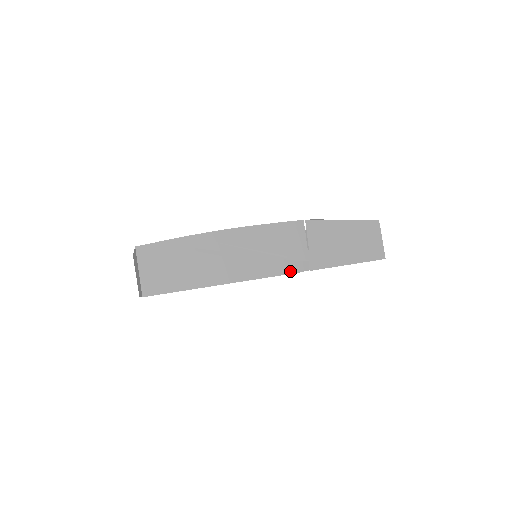
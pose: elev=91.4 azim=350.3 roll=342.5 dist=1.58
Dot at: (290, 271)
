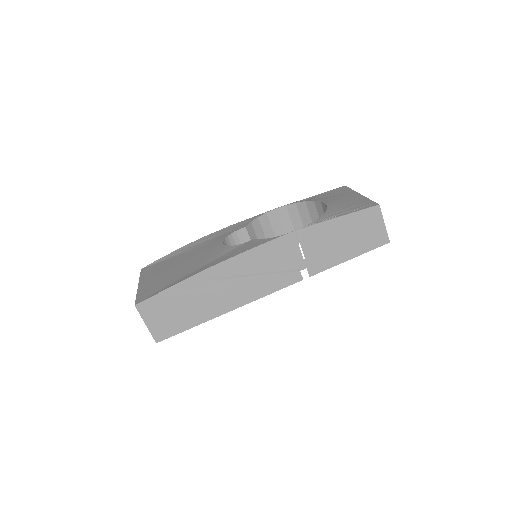
Dot at: (289, 283)
